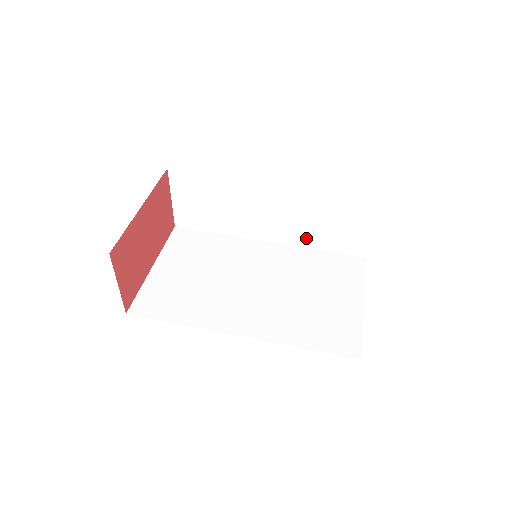
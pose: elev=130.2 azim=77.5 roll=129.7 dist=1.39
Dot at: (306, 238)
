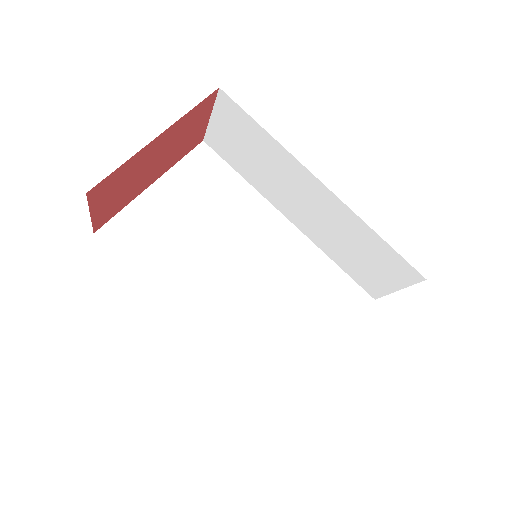
Dot at: (328, 246)
